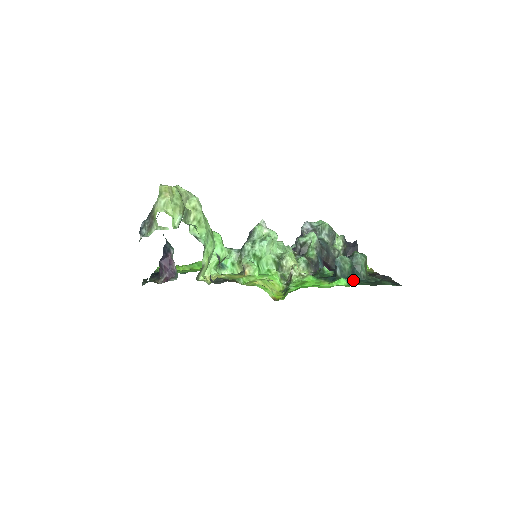
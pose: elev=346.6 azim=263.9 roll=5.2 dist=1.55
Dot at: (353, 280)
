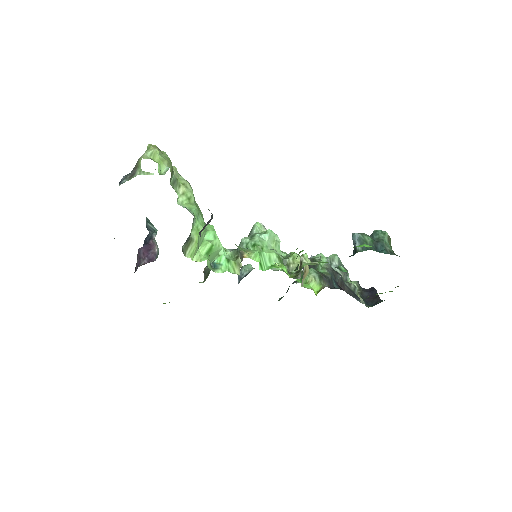
Dot at: occluded
